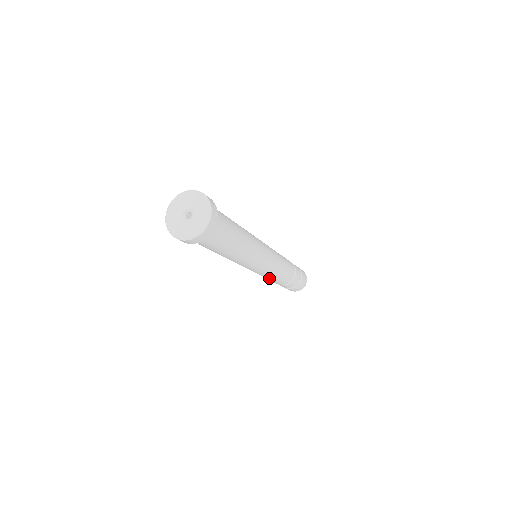
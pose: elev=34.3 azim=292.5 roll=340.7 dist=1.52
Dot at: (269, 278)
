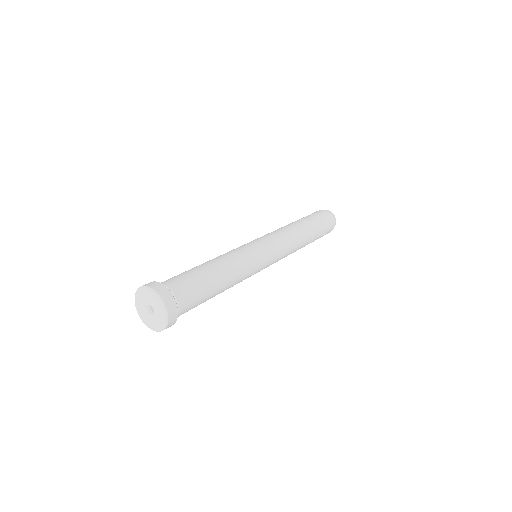
Dot at: (289, 254)
